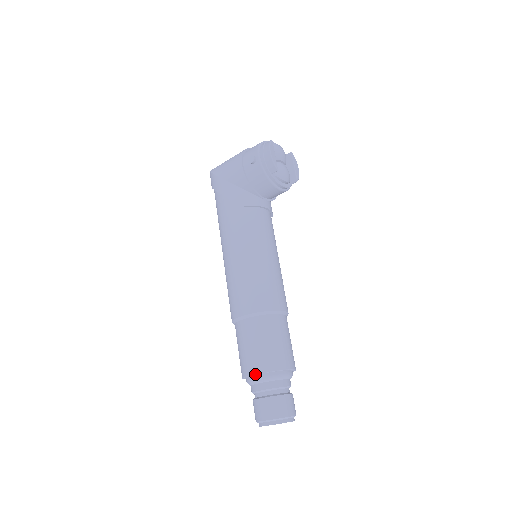
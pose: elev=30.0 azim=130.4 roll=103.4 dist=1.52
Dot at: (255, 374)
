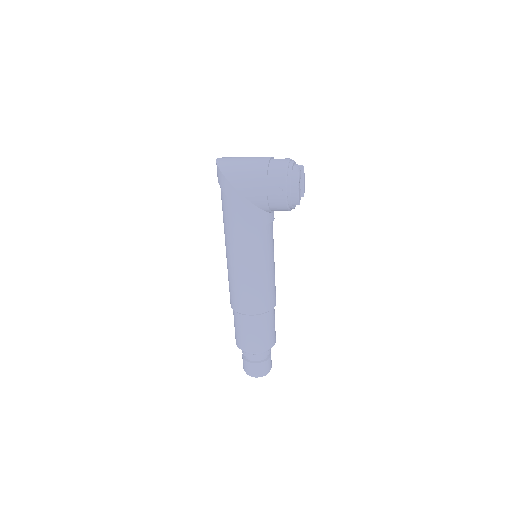
Dot at: (254, 352)
